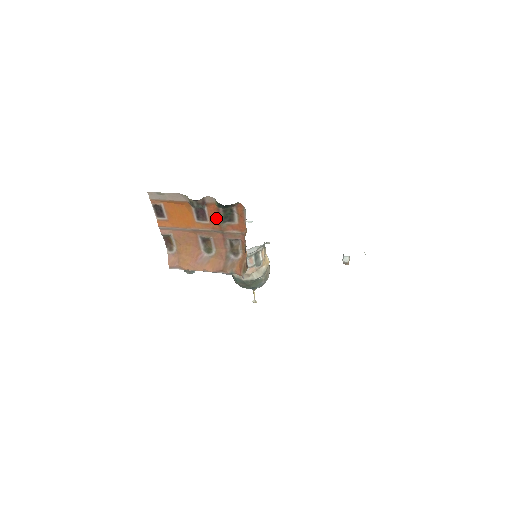
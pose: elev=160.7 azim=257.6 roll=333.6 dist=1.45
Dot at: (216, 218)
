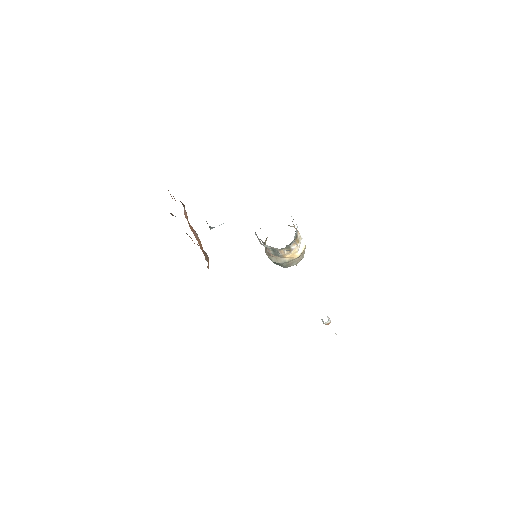
Dot at: occluded
